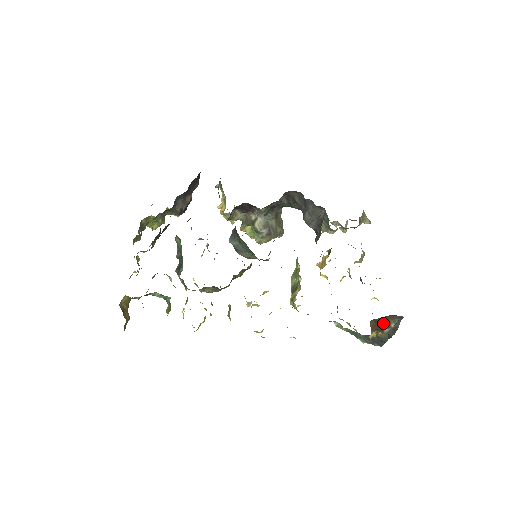
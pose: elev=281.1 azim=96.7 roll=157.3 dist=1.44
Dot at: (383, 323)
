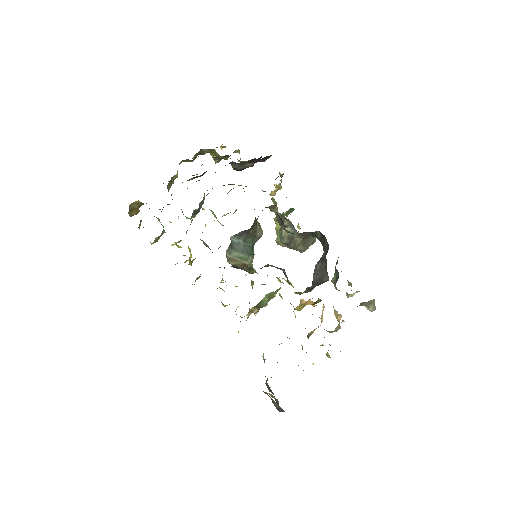
Dot at: occluded
